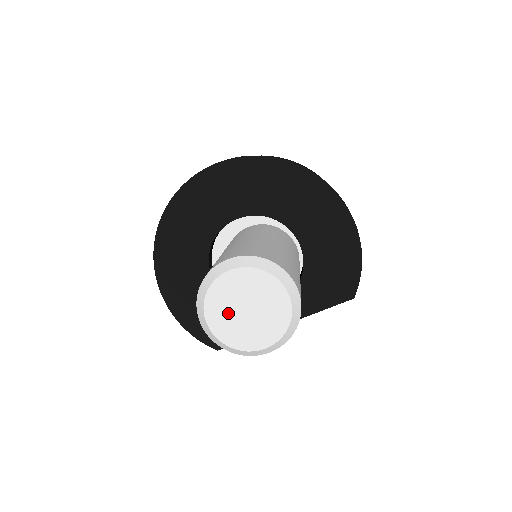
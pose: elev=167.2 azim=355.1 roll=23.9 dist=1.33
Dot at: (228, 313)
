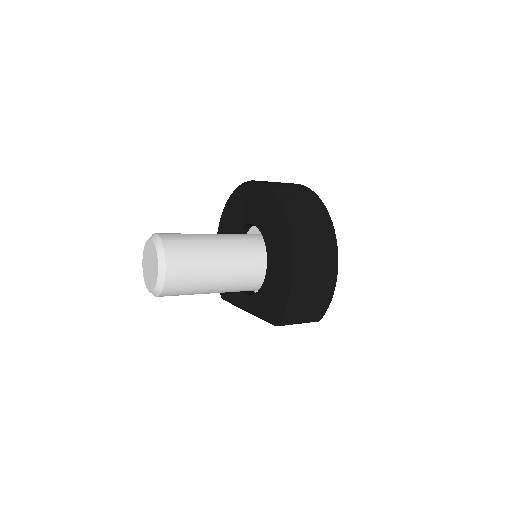
Dot at: (147, 261)
